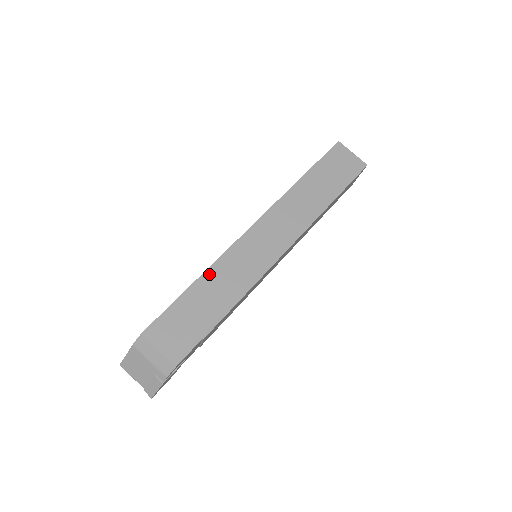
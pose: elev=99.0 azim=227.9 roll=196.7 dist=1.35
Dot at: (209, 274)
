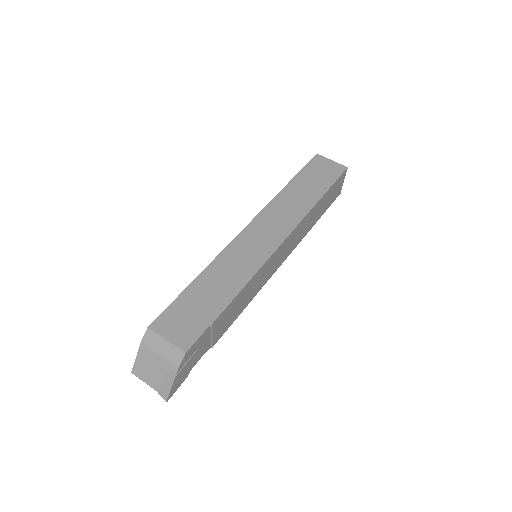
Dot at: (210, 269)
